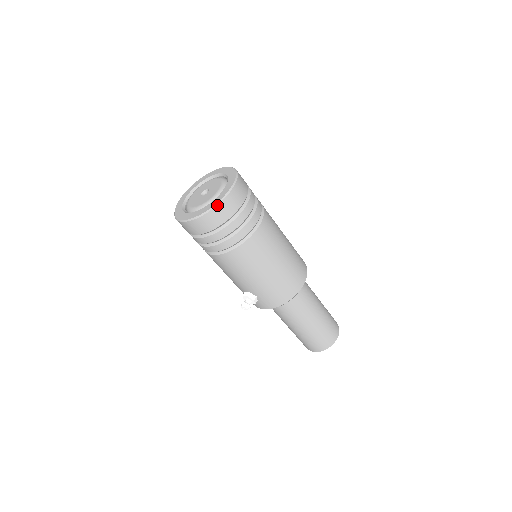
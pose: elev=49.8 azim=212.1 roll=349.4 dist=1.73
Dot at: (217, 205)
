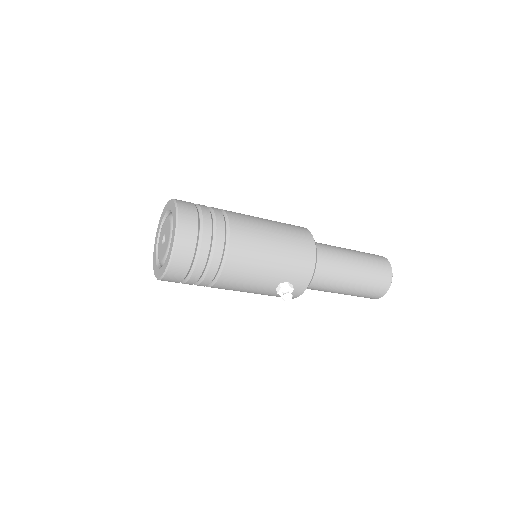
Dot at: (177, 228)
